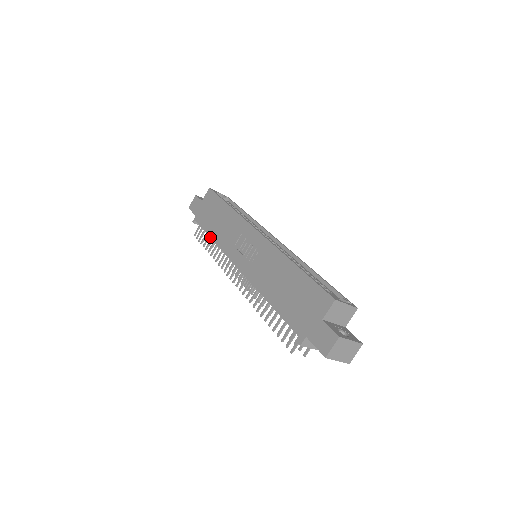
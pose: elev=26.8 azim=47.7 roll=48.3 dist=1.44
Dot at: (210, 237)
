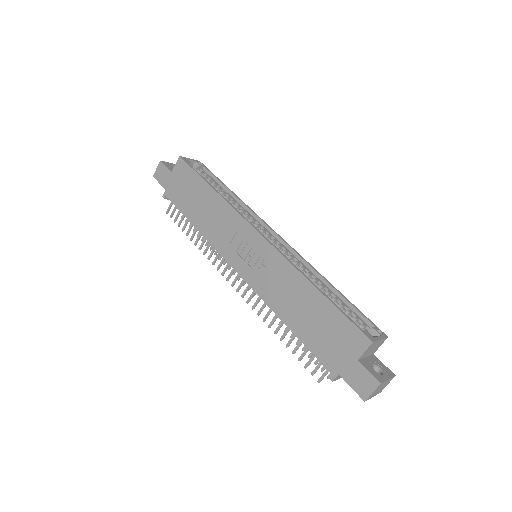
Dot at: (192, 224)
